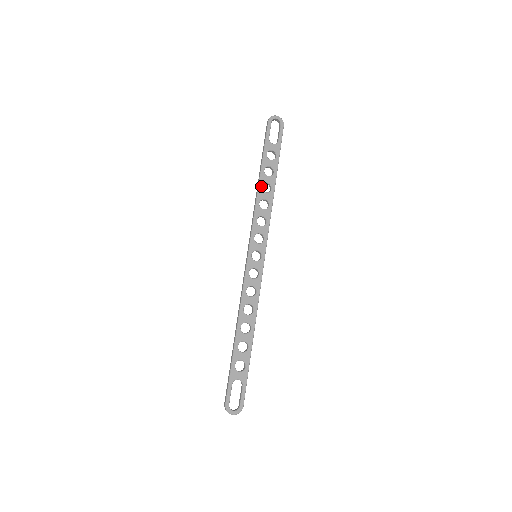
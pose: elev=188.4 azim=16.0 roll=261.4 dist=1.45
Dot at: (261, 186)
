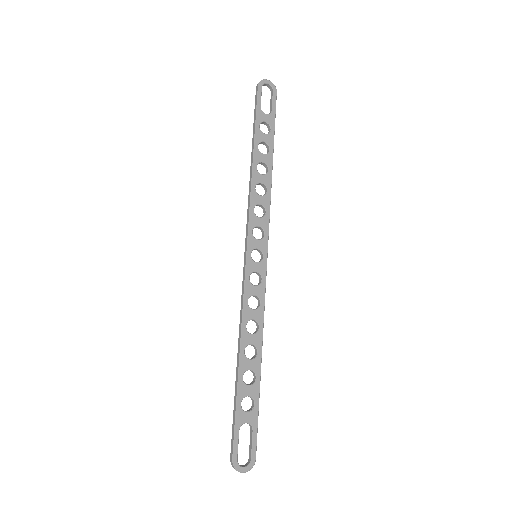
Dot at: (256, 166)
